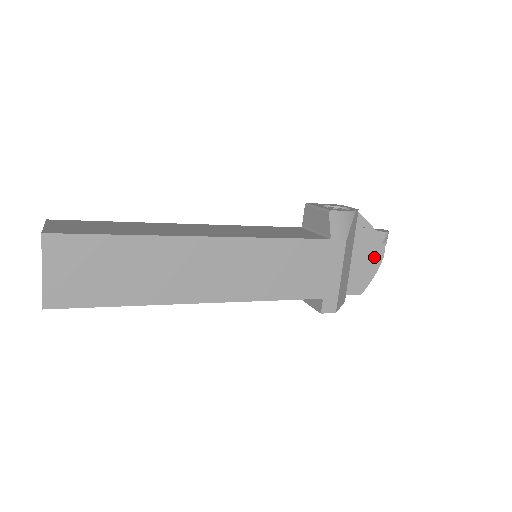
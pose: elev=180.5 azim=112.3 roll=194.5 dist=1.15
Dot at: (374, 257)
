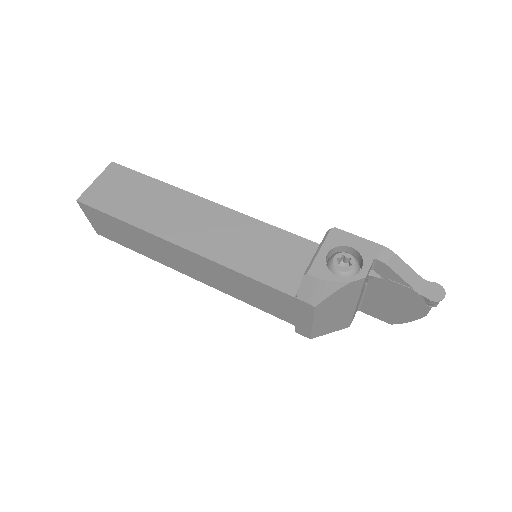
Dot at: (412, 309)
